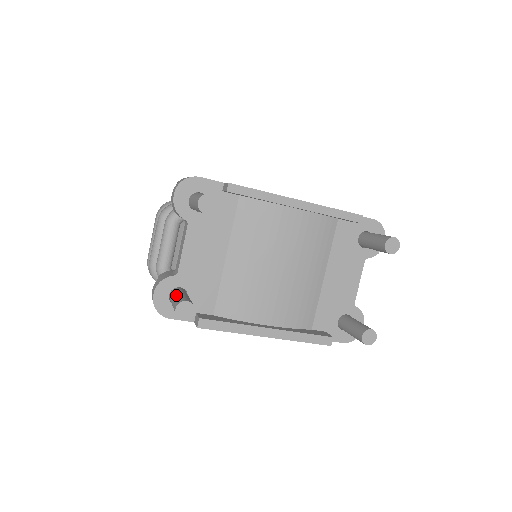
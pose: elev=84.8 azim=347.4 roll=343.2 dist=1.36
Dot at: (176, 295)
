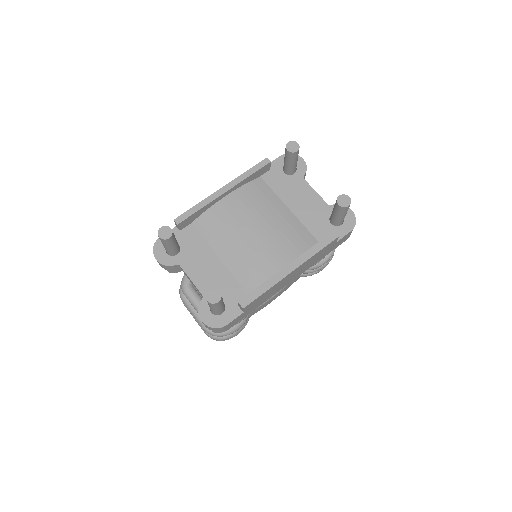
Dot at: occluded
